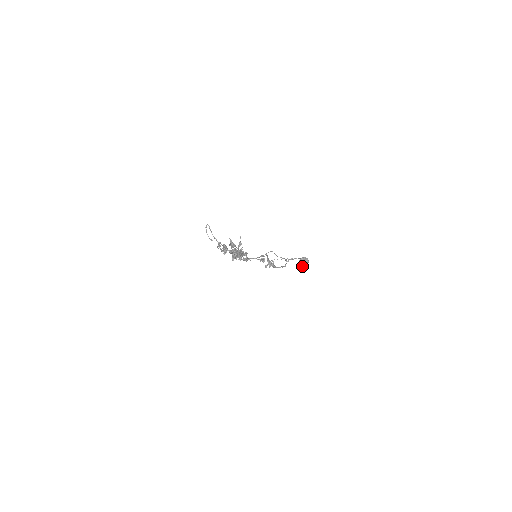
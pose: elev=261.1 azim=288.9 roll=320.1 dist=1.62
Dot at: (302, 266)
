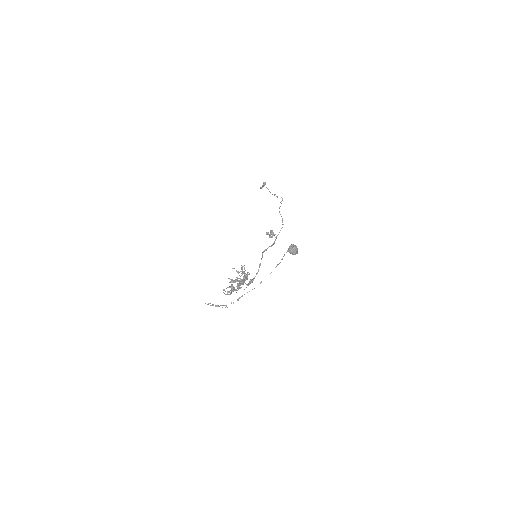
Dot at: occluded
